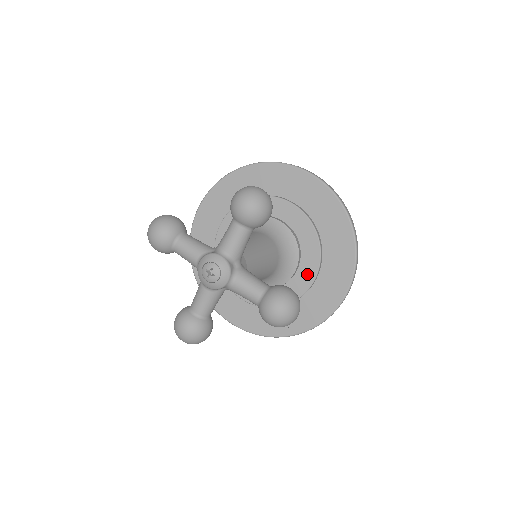
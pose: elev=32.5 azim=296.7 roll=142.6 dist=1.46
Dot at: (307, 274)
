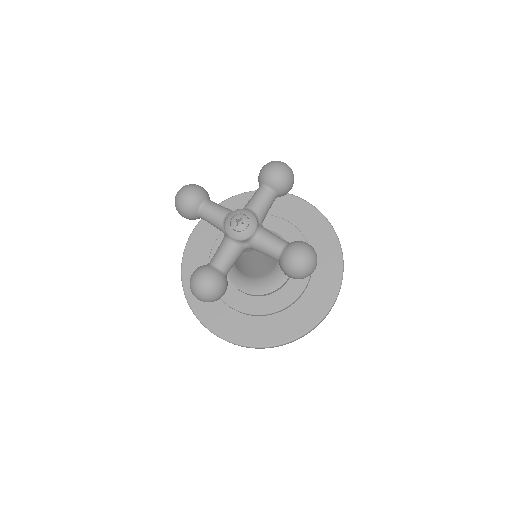
Dot at: (299, 281)
